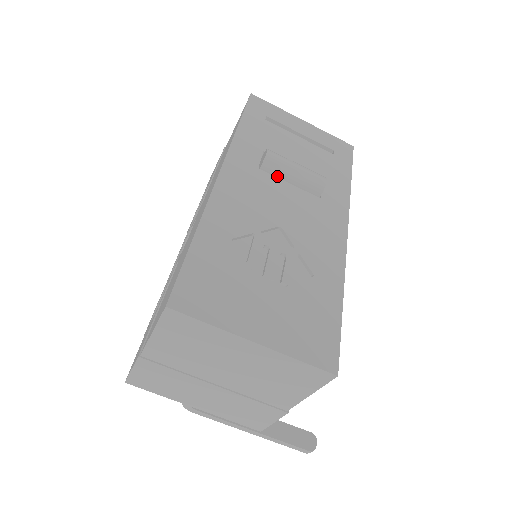
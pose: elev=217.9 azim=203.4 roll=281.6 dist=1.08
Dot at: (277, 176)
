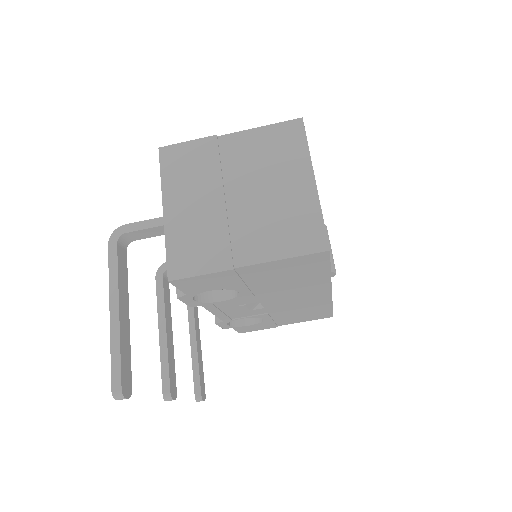
Dot at: occluded
